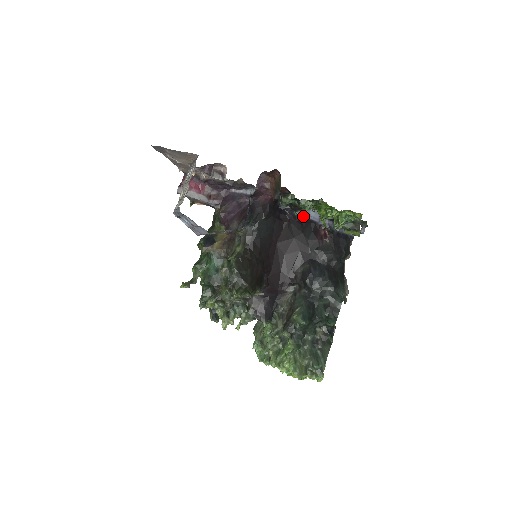
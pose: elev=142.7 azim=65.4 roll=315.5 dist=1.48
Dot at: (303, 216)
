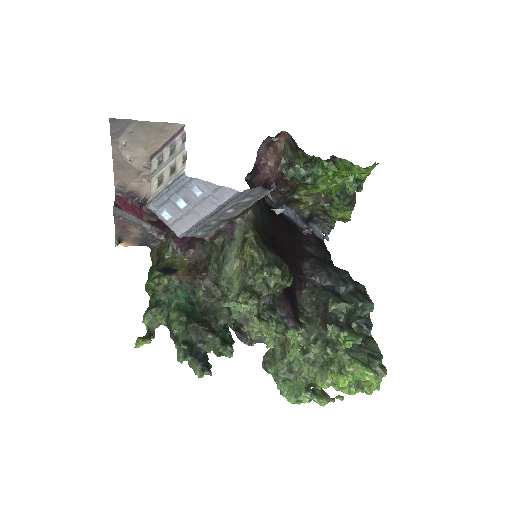
Dot at: (284, 214)
